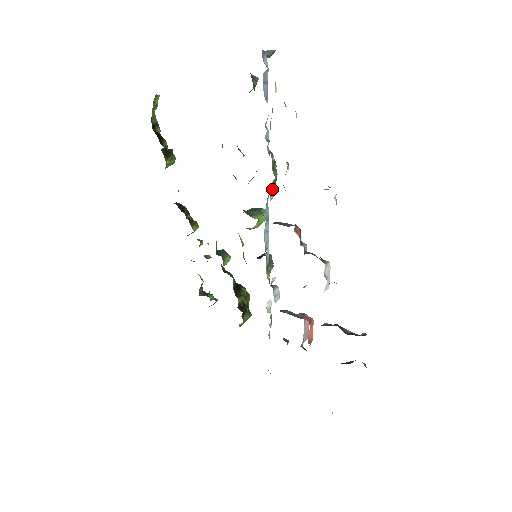
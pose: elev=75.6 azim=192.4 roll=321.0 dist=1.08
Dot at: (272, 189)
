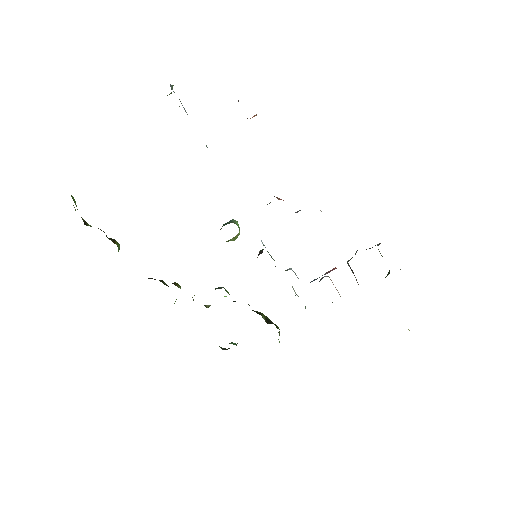
Dot at: occluded
